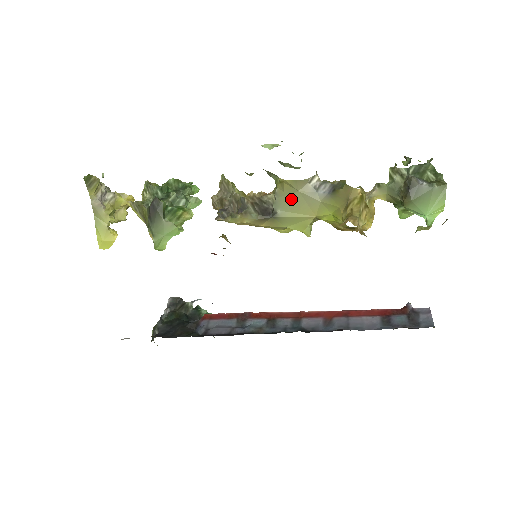
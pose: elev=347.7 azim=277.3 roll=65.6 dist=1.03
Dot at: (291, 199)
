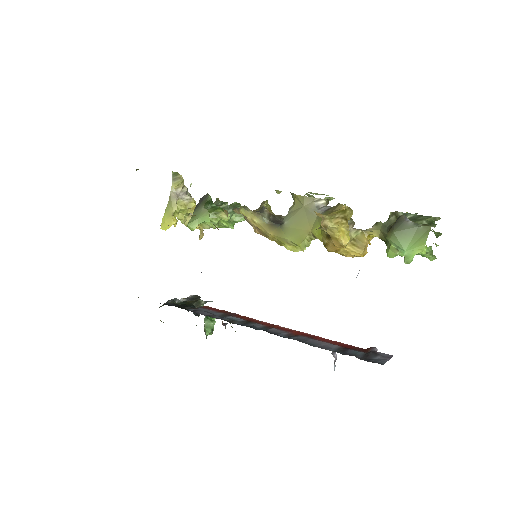
Dot at: (297, 212)
